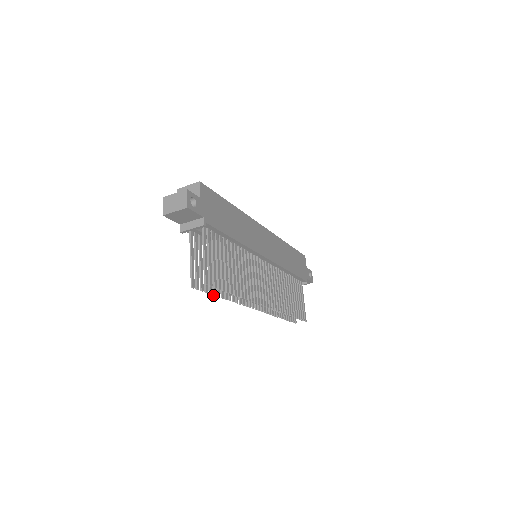
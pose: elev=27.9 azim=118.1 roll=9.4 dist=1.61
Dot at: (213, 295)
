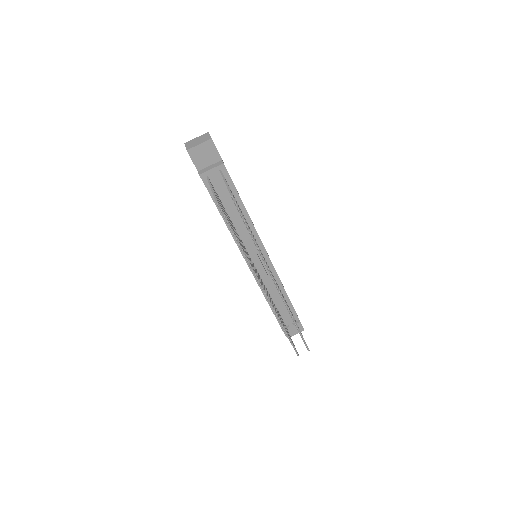
Dot at: (233, 234)
